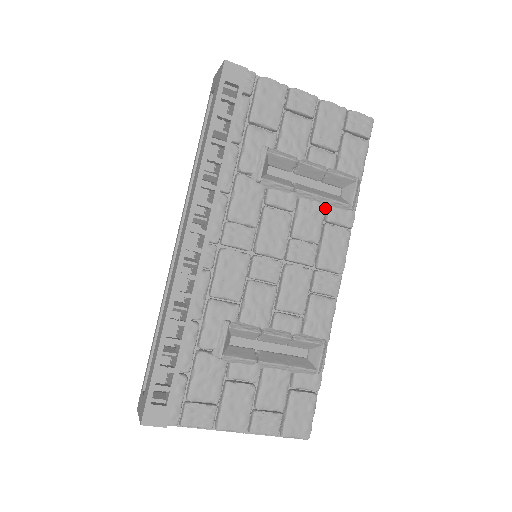
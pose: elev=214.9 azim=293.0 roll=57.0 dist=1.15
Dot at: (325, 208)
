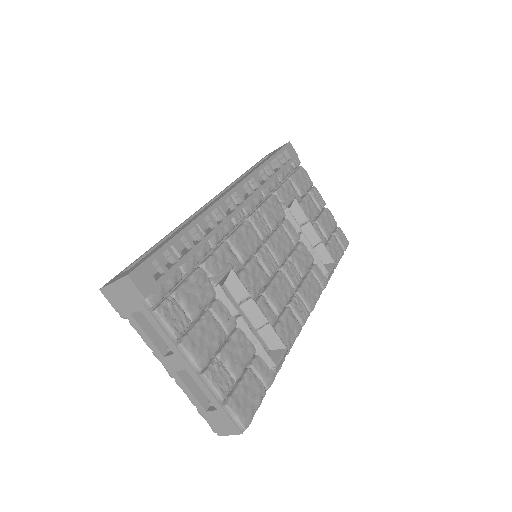
Dot at: (313, 262)
